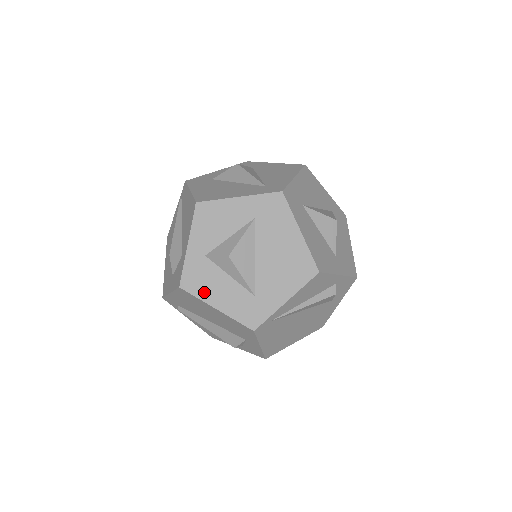
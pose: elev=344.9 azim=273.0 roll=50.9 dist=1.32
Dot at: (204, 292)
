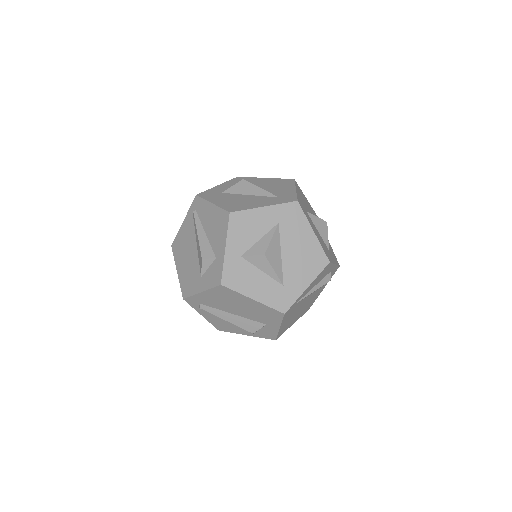
Dot at: (242, 287)
